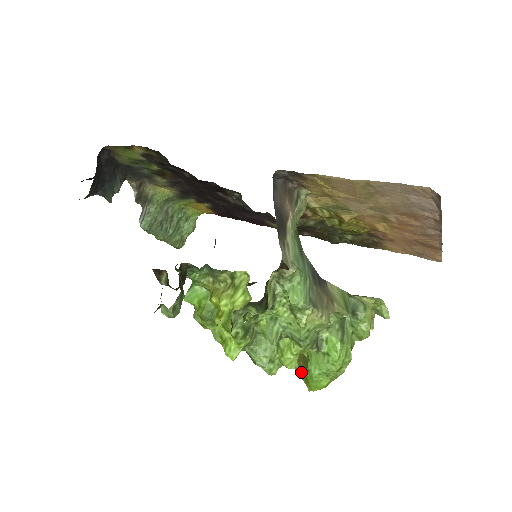
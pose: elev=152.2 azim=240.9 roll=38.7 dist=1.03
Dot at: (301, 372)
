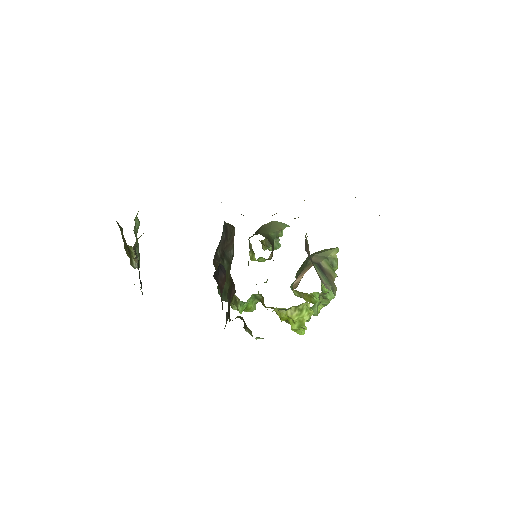
Dot at: (305, 300)
